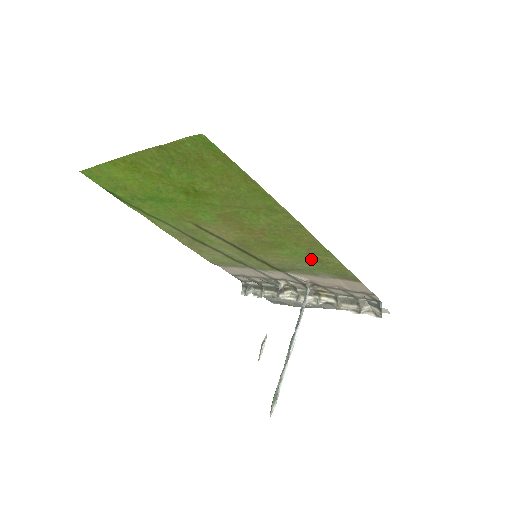
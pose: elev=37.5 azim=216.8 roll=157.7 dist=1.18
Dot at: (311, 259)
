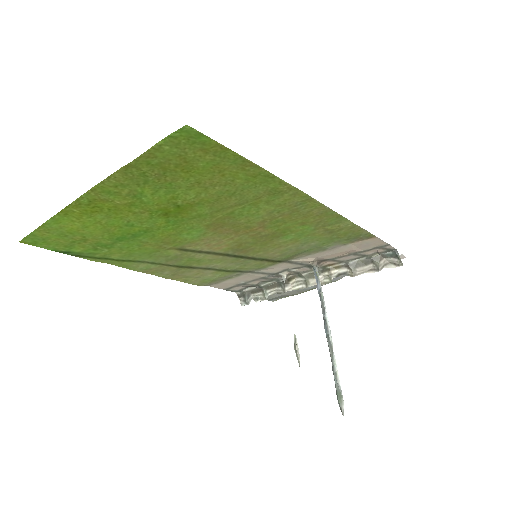
Dot at: (320, 234)
